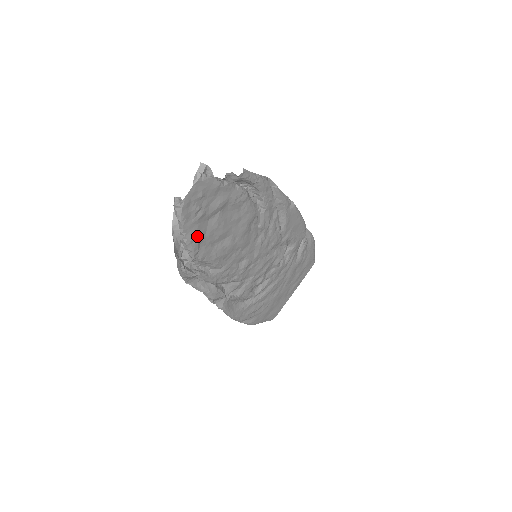
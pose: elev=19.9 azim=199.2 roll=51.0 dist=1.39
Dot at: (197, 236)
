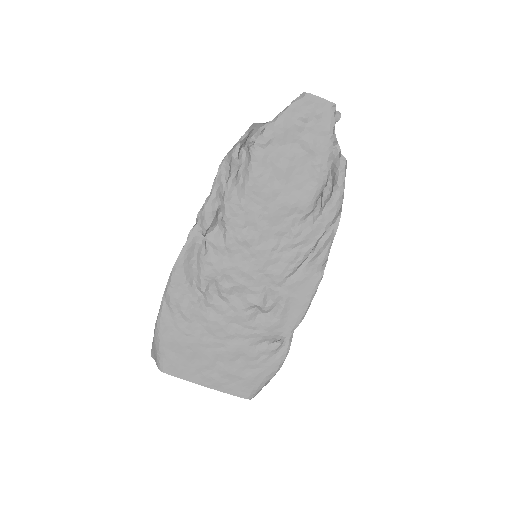
Dot at: (279, 133)
